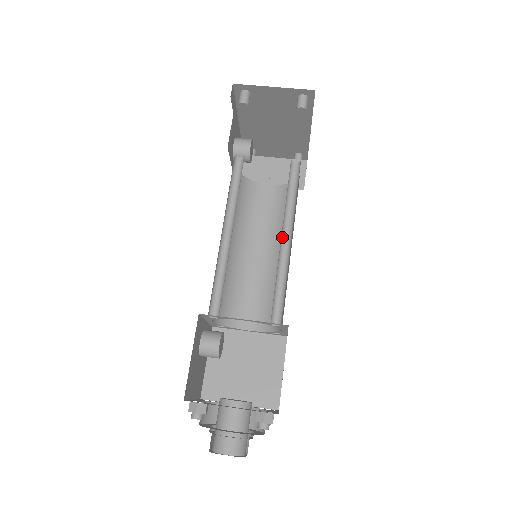
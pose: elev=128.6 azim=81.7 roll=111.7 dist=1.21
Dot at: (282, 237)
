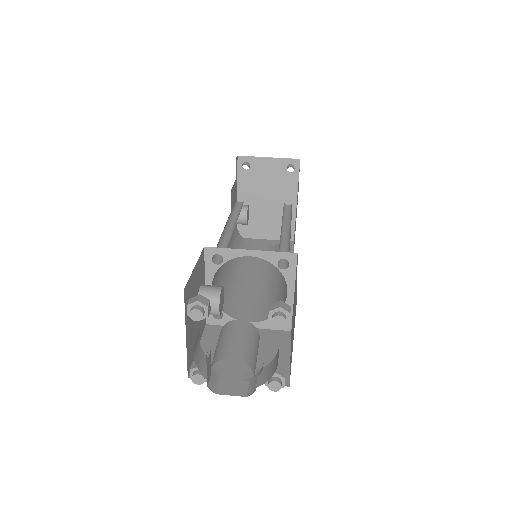
Dot at: (282, 229)
